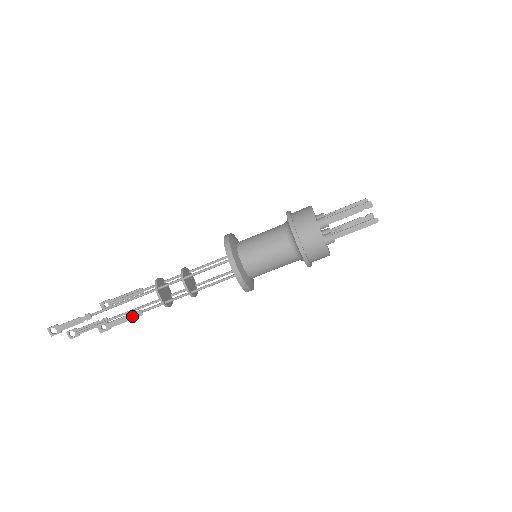
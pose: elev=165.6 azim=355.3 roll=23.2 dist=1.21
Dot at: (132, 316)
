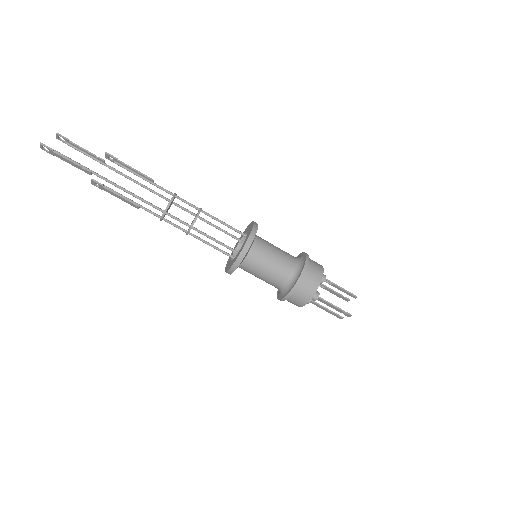
Dot at: (128, 202)
